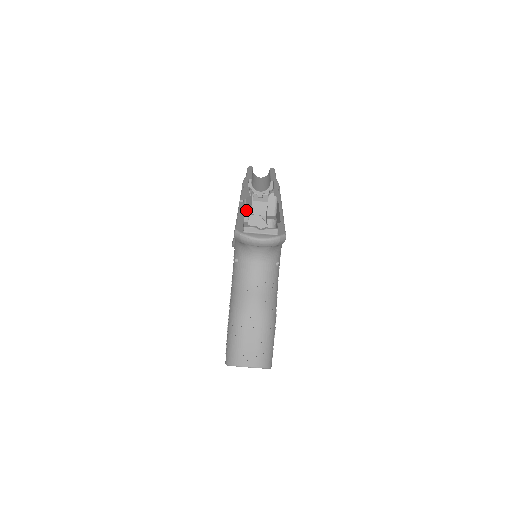
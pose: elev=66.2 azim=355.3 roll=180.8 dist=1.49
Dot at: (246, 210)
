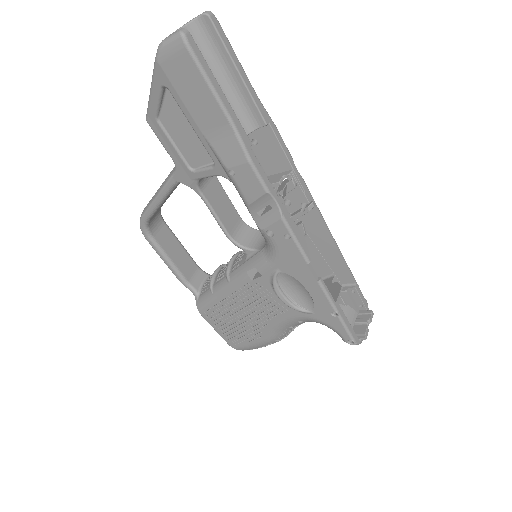
Dot at: occluded
